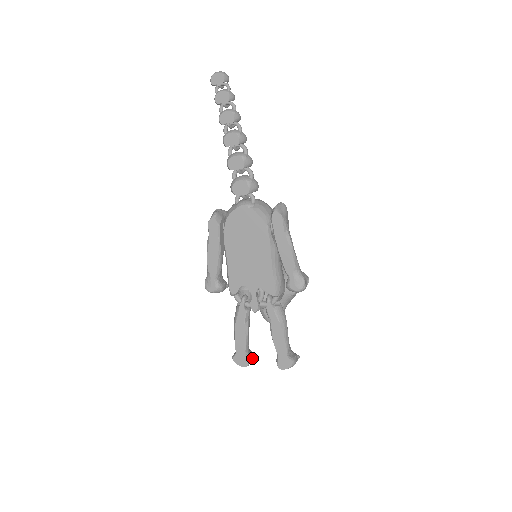
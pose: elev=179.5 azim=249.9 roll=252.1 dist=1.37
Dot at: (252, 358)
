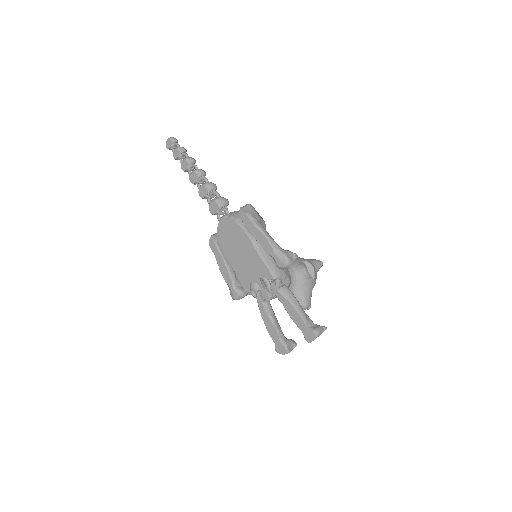
Dot at: (293, 345)
